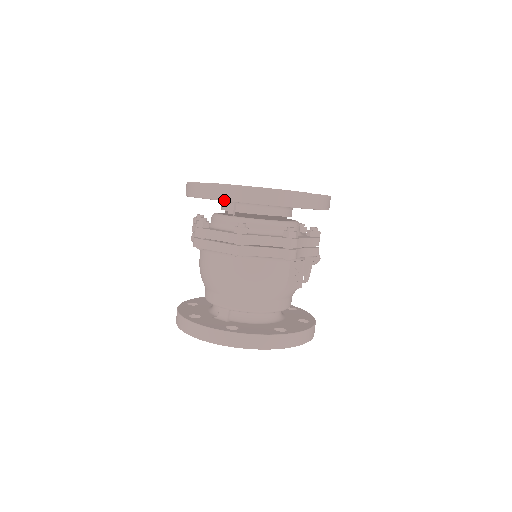
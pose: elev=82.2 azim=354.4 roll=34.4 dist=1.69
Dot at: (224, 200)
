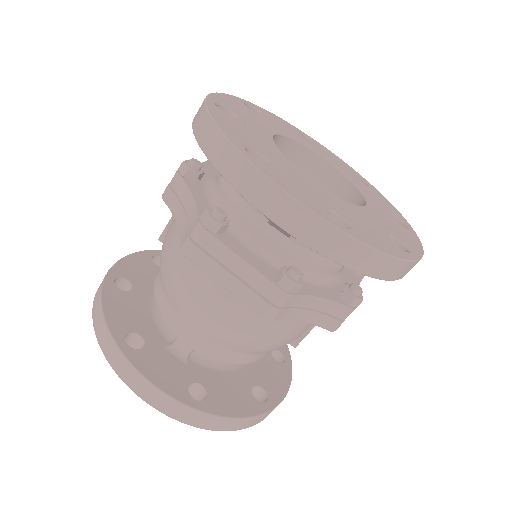
Dot at: (296, 237)
